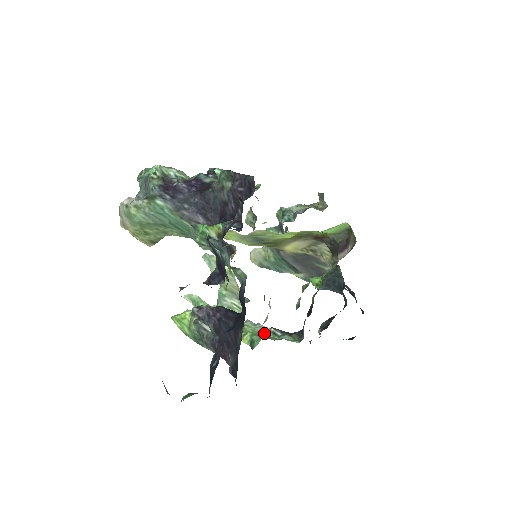
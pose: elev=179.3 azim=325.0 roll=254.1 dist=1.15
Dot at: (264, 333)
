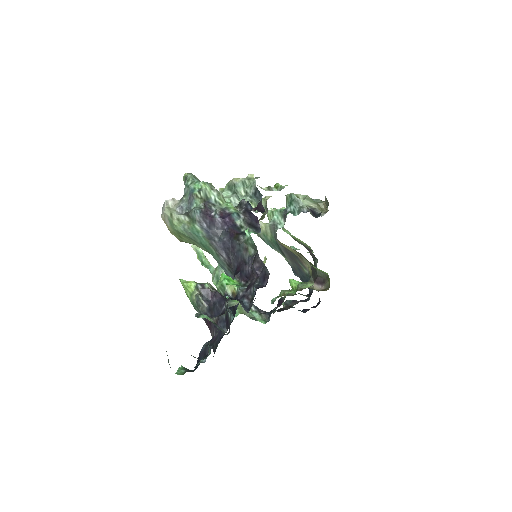
Dot at: occluded
